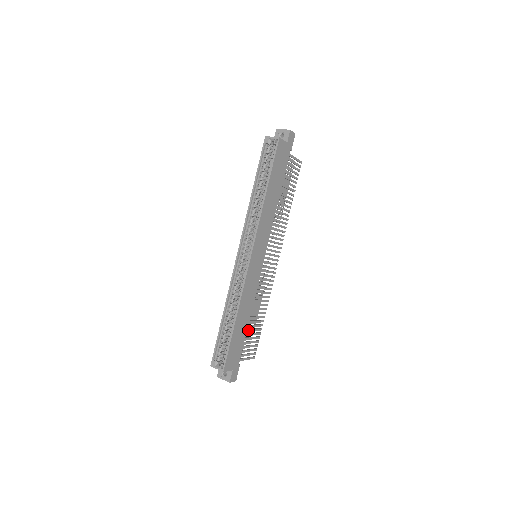
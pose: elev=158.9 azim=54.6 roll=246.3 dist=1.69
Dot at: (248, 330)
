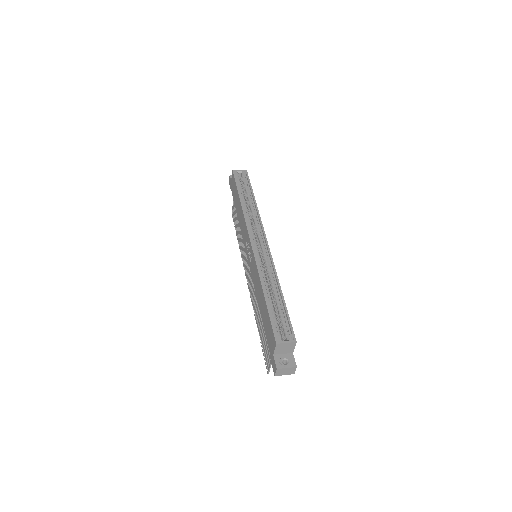
Dot at: occluded
